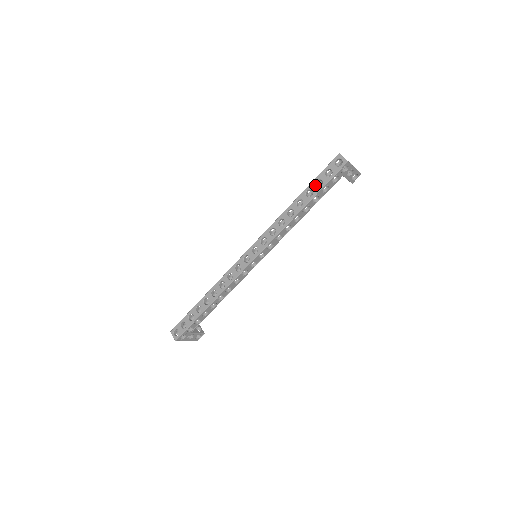
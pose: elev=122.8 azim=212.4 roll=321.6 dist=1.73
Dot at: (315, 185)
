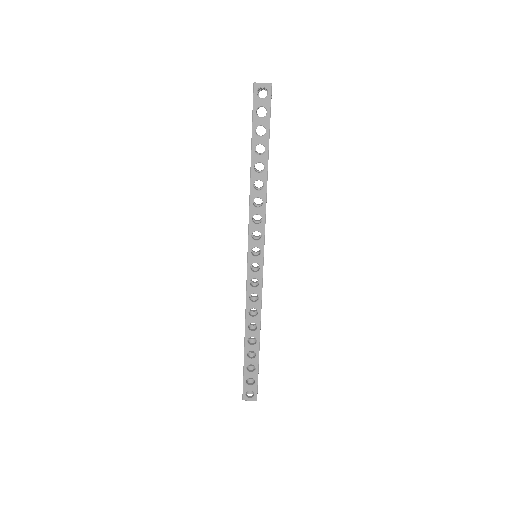
Dot at: (258, 136)
